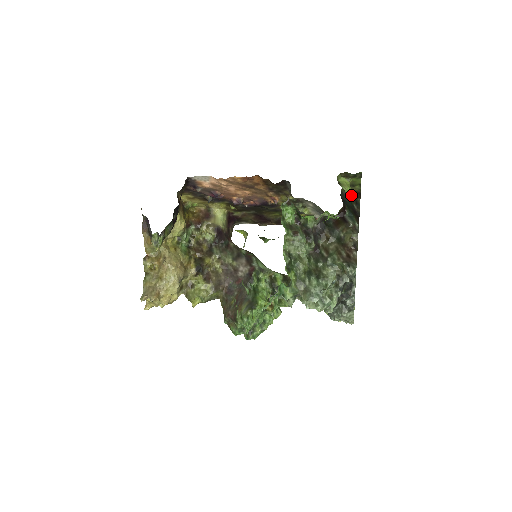
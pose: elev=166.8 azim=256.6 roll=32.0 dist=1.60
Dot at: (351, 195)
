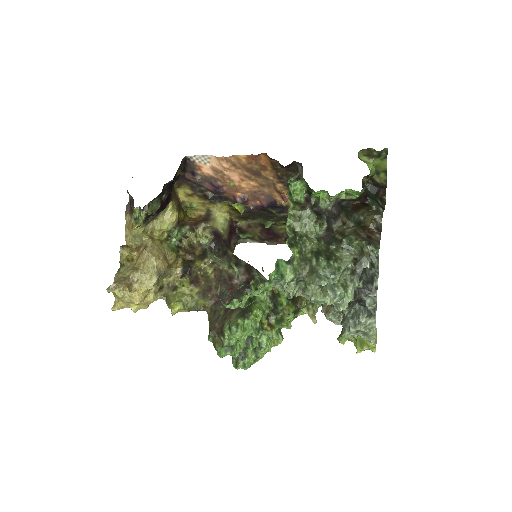
Dot at: (375, 189)
